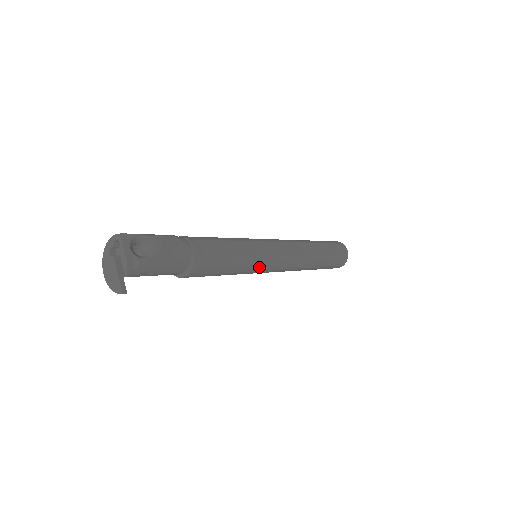
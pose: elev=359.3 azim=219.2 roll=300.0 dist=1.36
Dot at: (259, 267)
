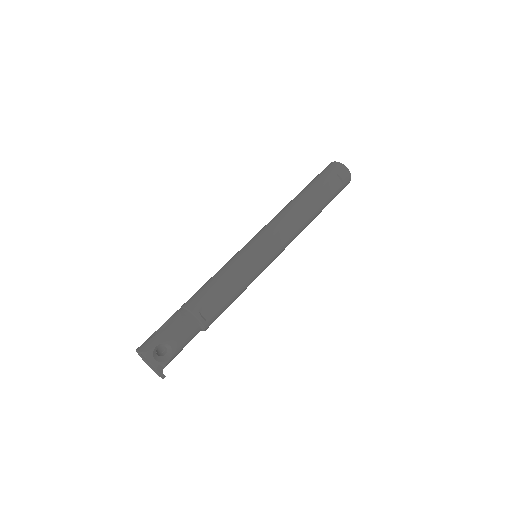
Dot at: occluded
